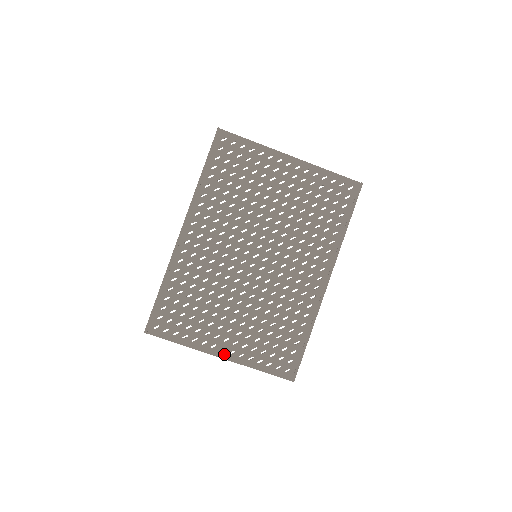
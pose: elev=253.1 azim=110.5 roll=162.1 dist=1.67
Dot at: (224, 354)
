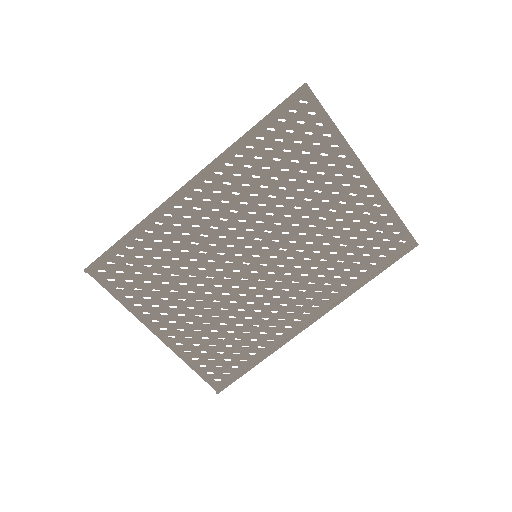
Dot at: (162, 334)
